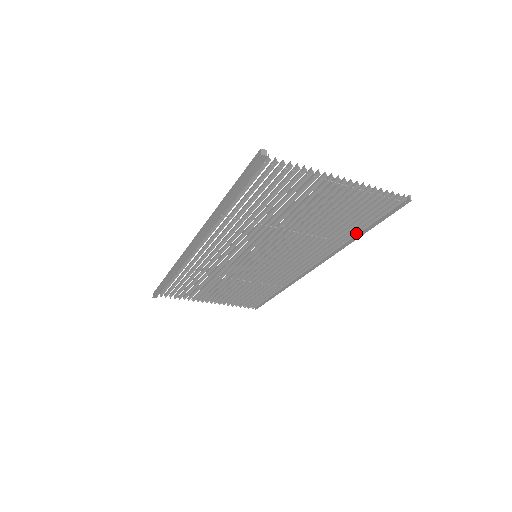
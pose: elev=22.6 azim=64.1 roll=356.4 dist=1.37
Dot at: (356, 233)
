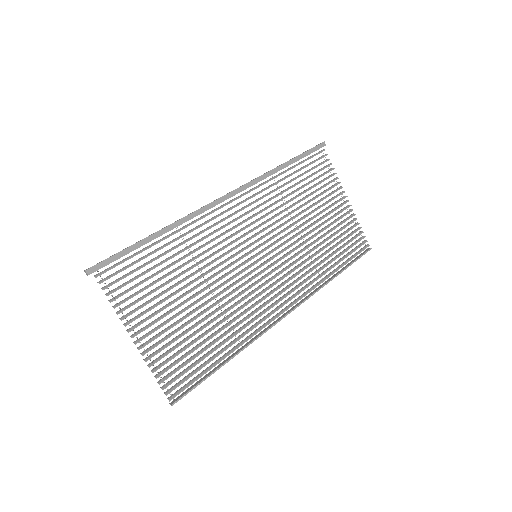
Dot at: (334, 271)
